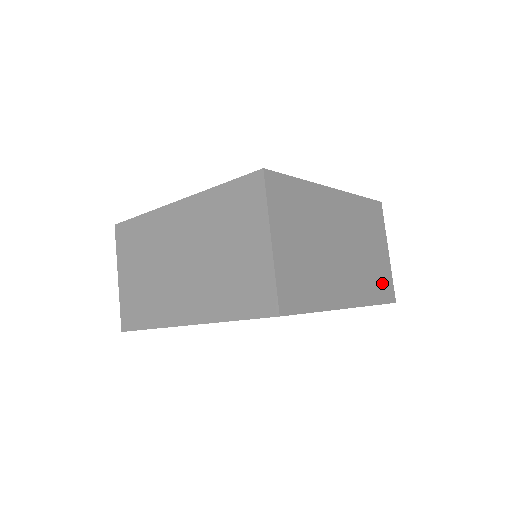
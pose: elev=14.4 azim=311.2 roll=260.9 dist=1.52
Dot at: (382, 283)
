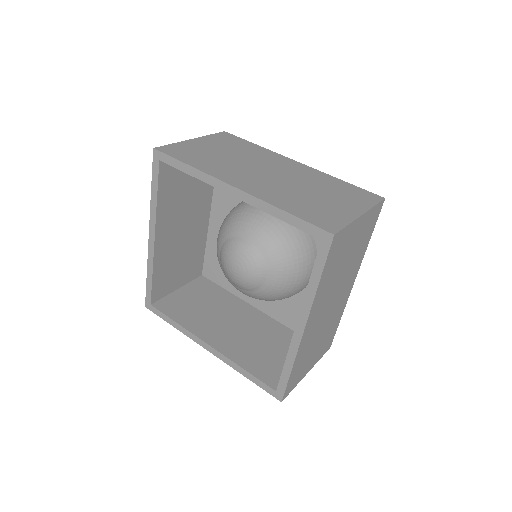
Dot at: (318, 214)
